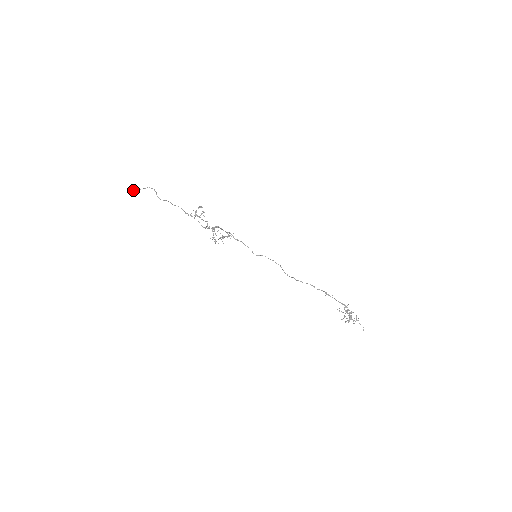
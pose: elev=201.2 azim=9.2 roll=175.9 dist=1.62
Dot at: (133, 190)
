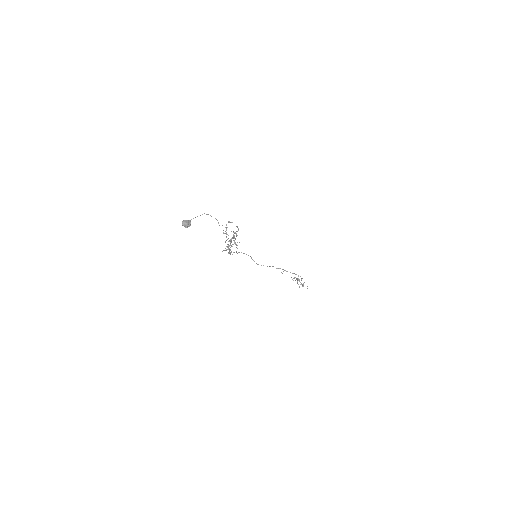
Dot at: (186, 220)
